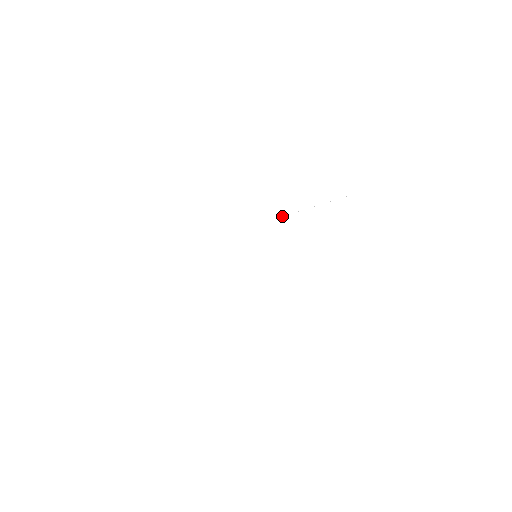
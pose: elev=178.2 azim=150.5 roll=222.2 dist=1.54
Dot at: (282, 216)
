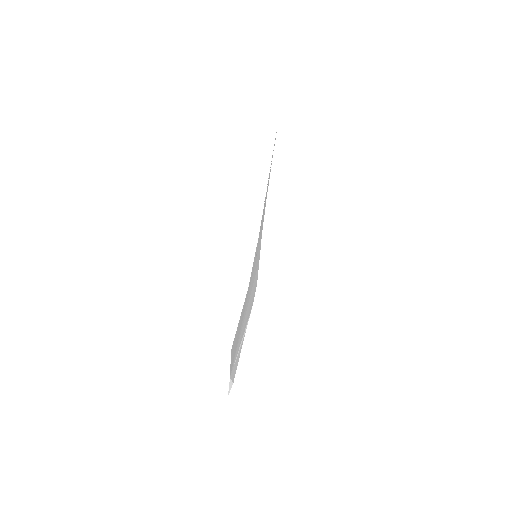
Dot at: occluded
